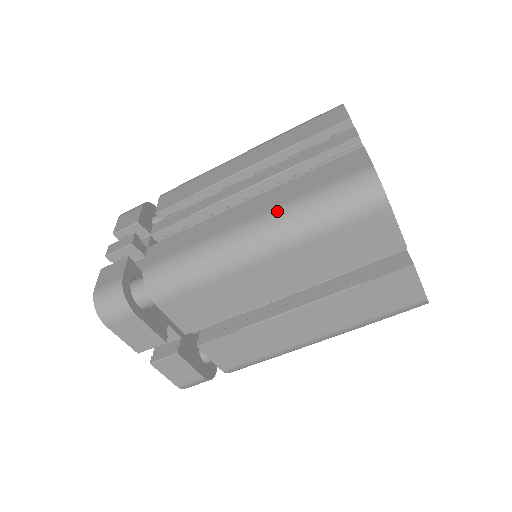
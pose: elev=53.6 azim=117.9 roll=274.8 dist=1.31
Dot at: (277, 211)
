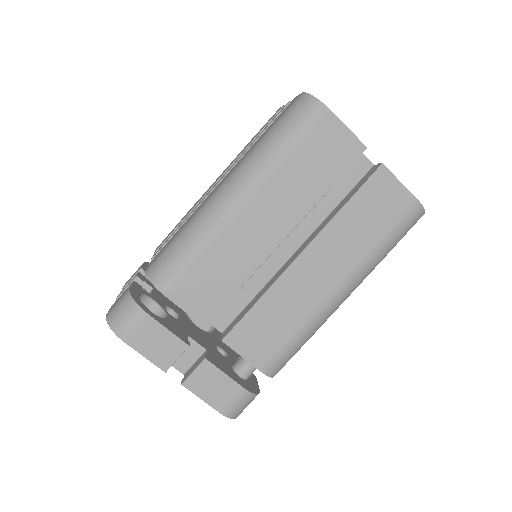
Dot at: (242, 162)
